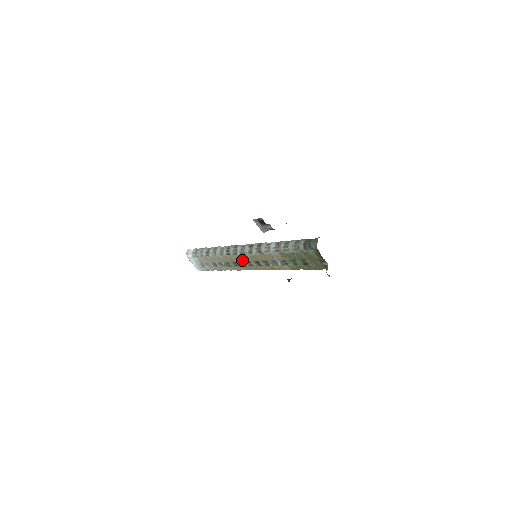
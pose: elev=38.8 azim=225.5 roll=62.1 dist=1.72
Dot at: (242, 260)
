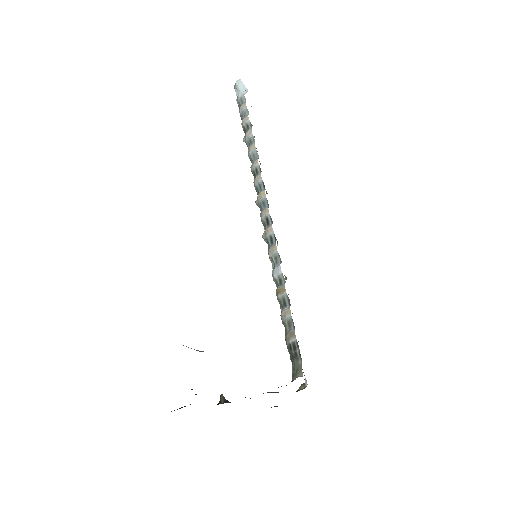
Dot at: occluded
